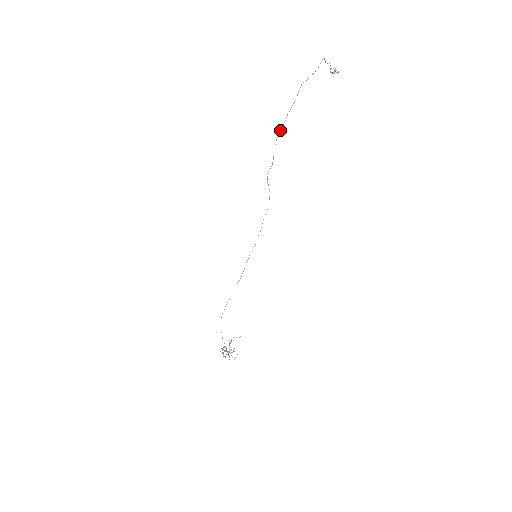
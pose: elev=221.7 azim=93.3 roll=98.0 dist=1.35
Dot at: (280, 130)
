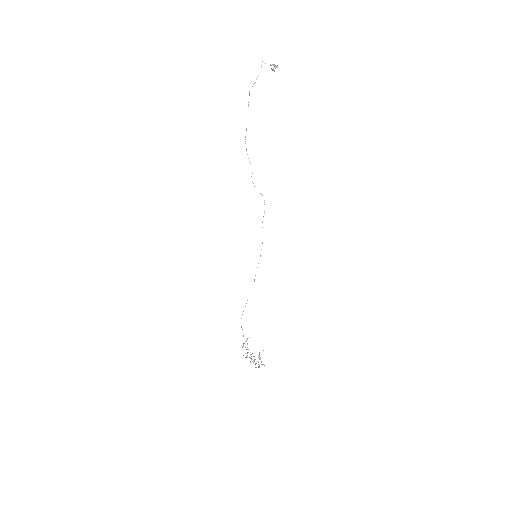
Dot at: (245, 136)
